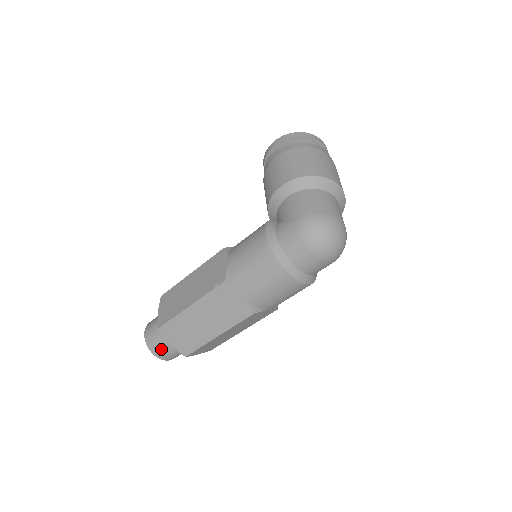
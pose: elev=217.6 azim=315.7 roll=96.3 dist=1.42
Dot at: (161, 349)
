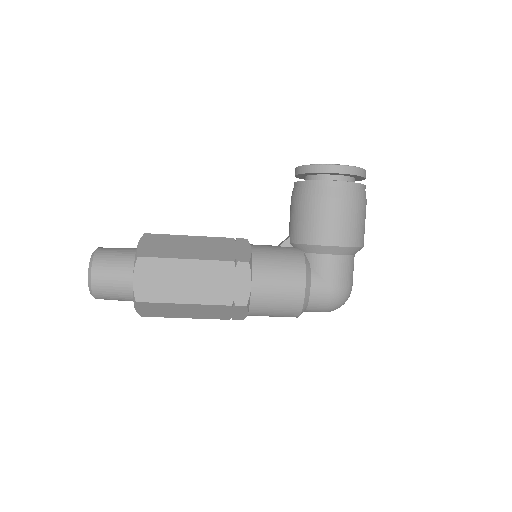
Dot at: (110, 299)
